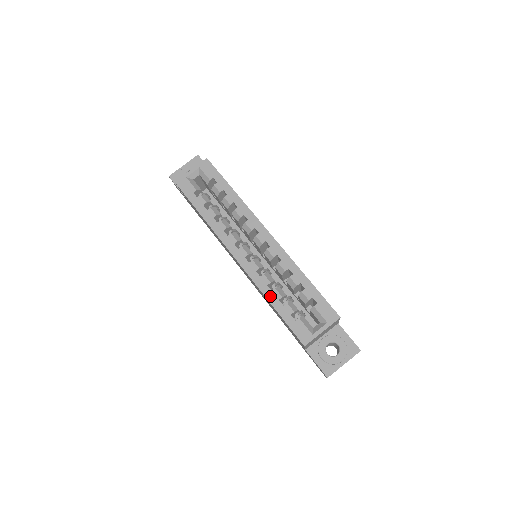
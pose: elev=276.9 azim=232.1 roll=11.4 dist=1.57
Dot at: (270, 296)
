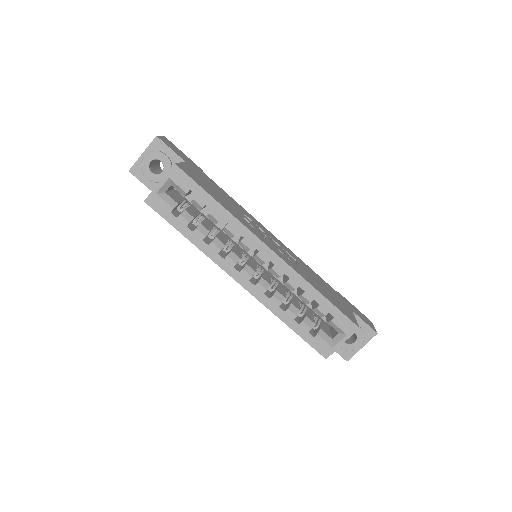
Dot at: (284, 317)
